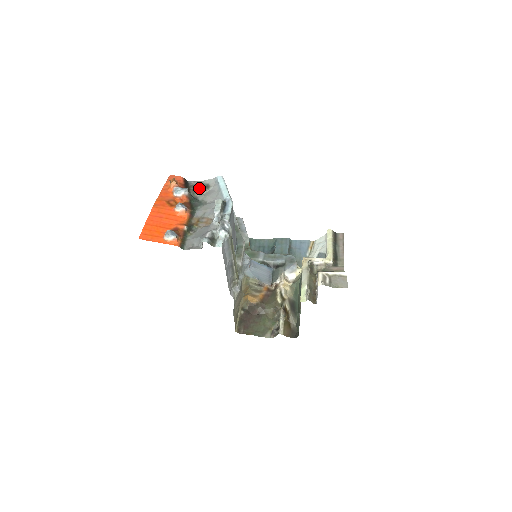
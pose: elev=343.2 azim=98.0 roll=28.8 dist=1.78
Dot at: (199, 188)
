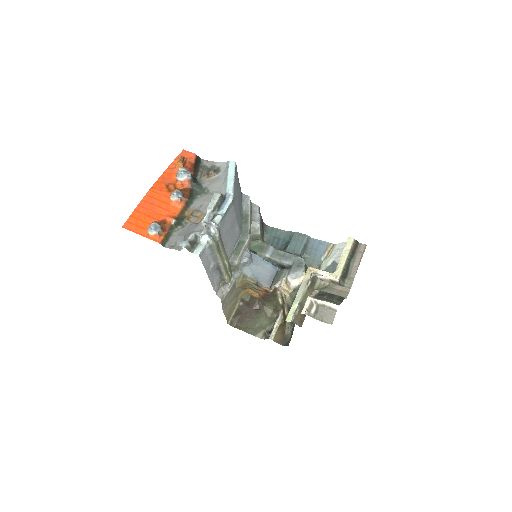
Dot at: (208, 171)
